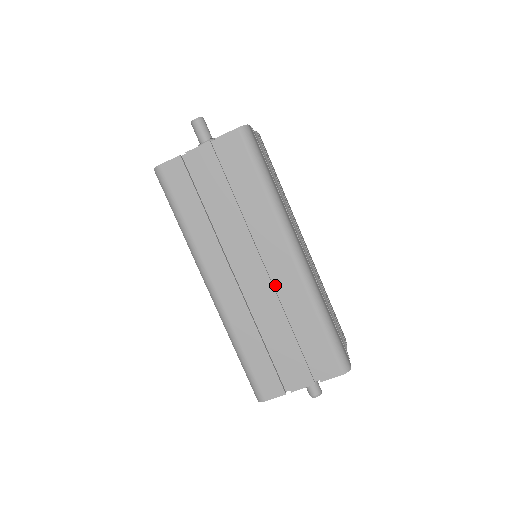
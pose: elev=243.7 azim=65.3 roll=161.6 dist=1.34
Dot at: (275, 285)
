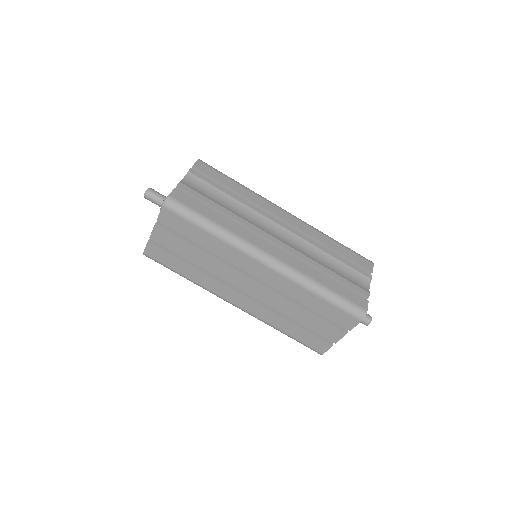
Dot at: occluded
